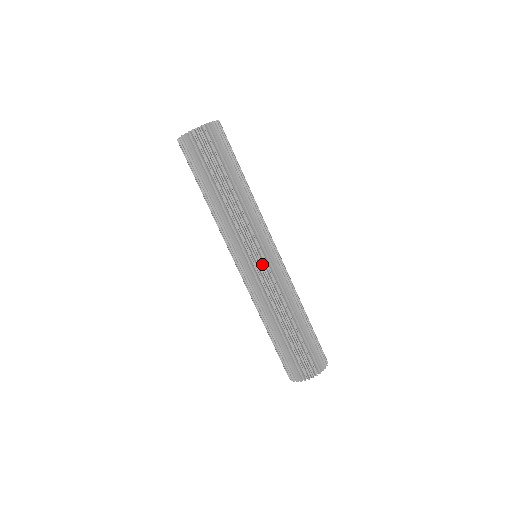
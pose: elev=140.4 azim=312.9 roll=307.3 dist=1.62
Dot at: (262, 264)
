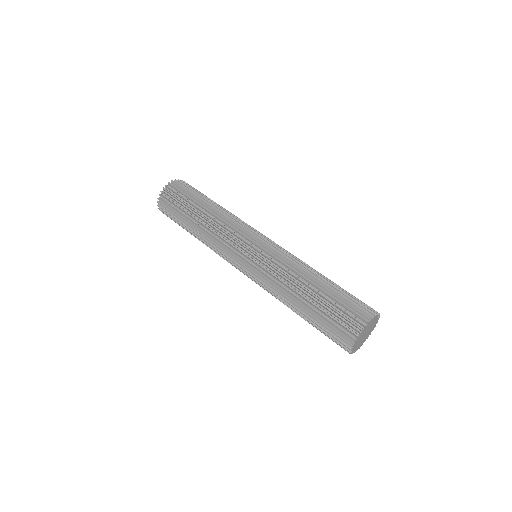
Dot at: (261, 247)
